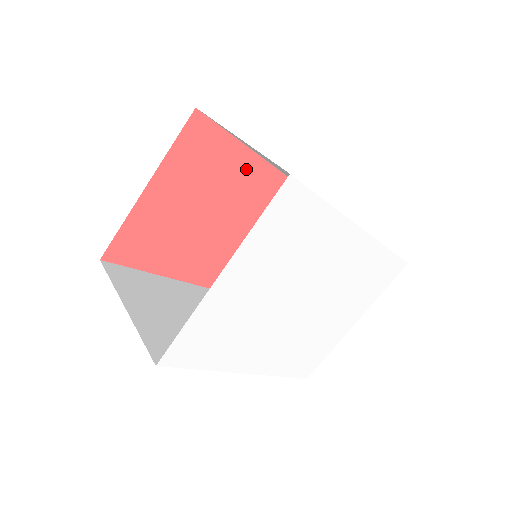
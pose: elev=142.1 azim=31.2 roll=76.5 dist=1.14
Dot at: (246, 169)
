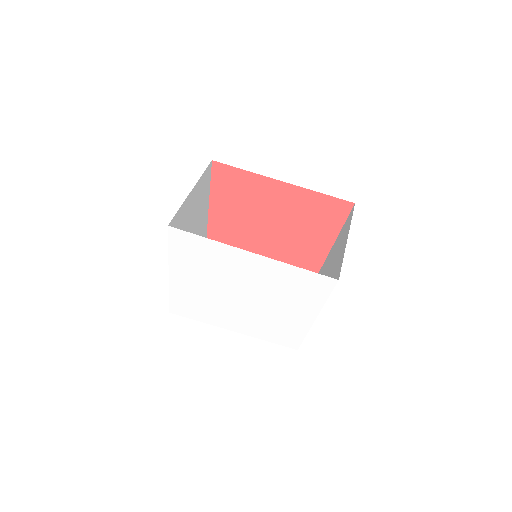
Dot at: (270, 189)
